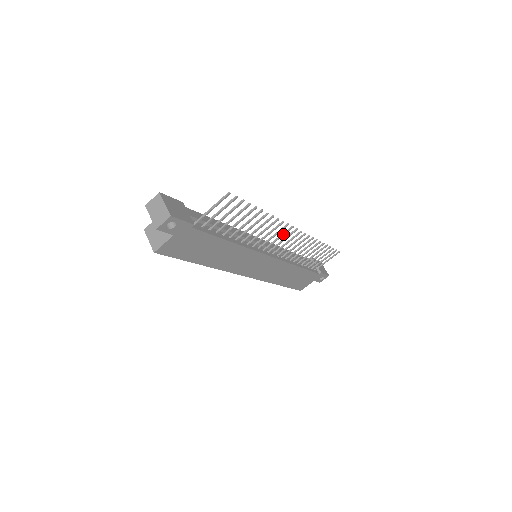
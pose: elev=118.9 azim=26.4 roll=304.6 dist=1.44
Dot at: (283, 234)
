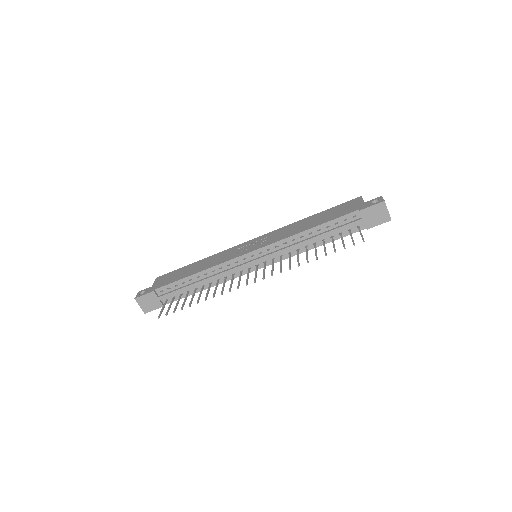
Dot at: (246, 280)
